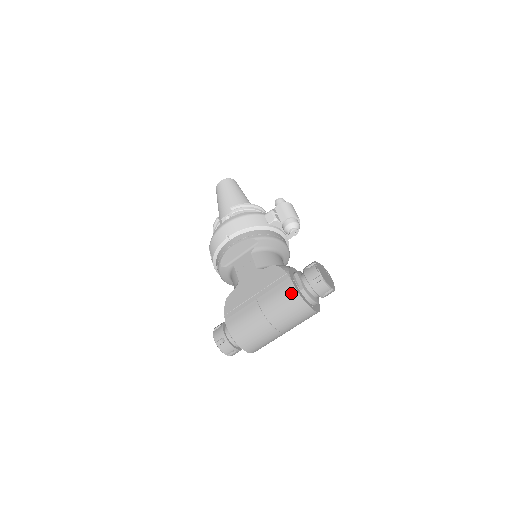
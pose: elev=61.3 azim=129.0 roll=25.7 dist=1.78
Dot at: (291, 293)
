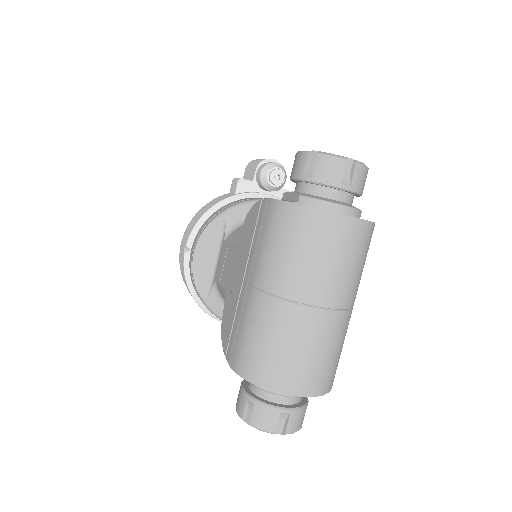
Dot at: (280, 215)
